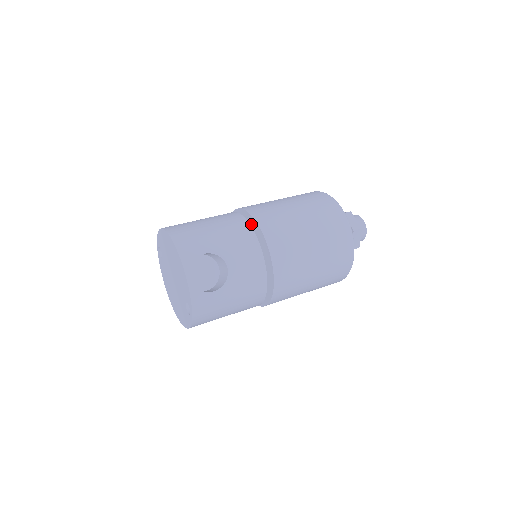
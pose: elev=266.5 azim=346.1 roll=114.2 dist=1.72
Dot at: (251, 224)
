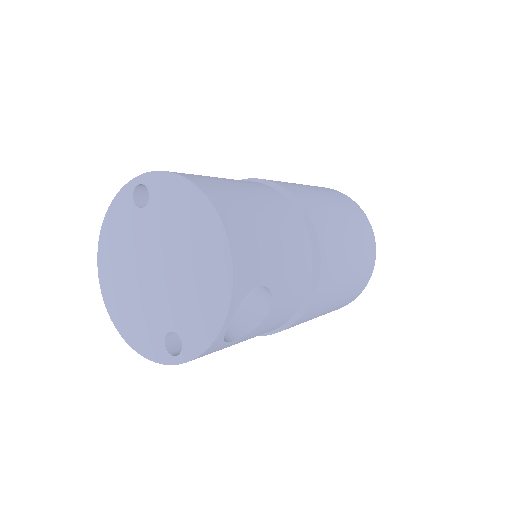
Dot at: occluded
